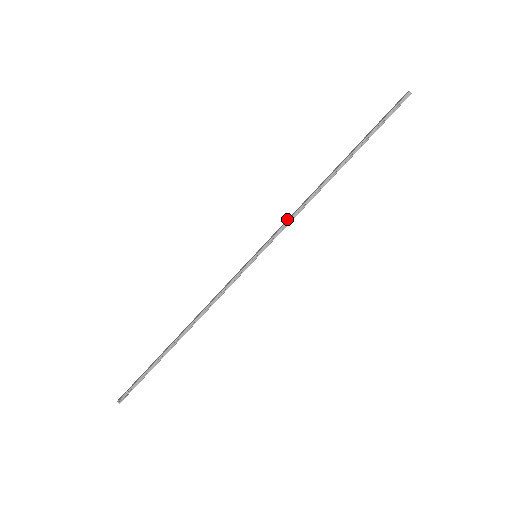
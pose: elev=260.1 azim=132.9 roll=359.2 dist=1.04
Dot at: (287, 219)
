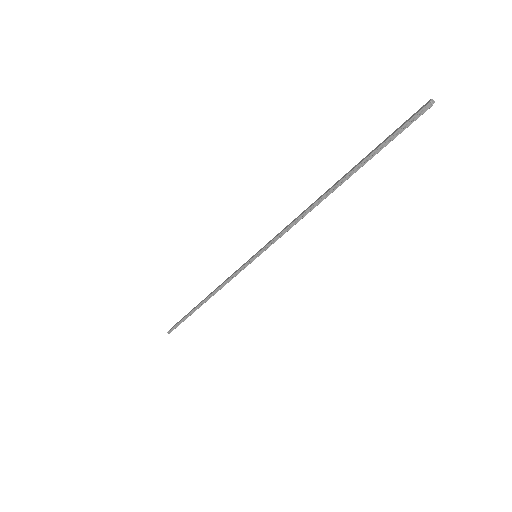
Dot at: occluded
